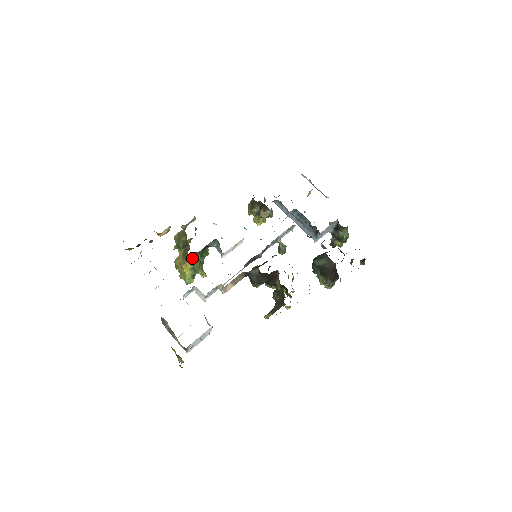
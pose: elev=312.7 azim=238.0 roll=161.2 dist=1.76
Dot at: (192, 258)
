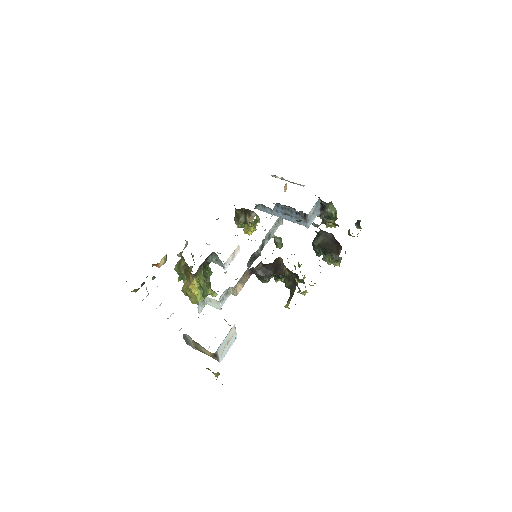
Dot at: (195, 275)
